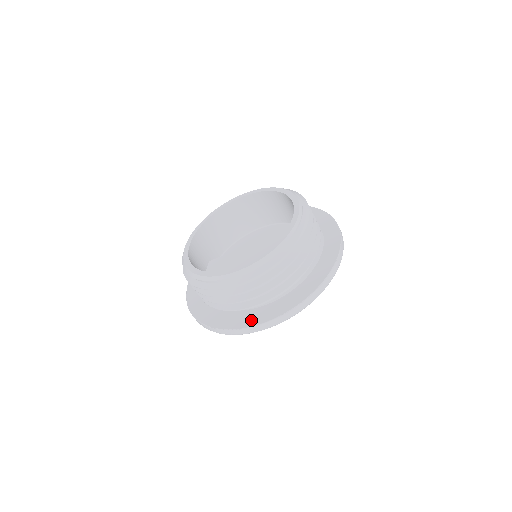
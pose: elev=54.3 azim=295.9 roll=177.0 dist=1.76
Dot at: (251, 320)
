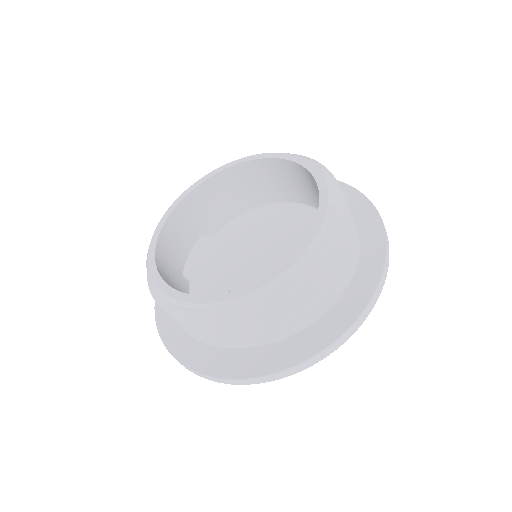
Dot at: (209, 363)
